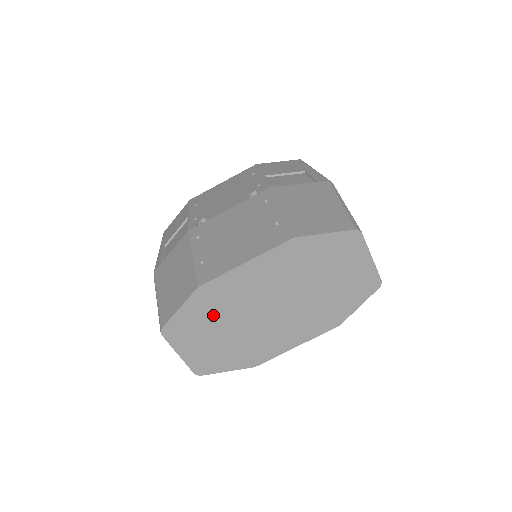
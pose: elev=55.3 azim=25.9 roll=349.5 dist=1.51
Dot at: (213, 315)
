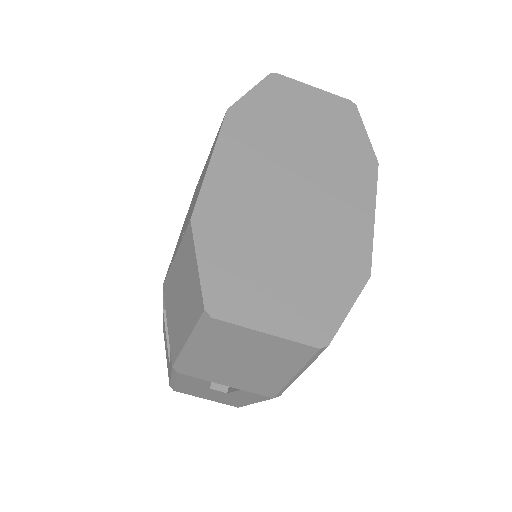
Dot at: (245, 243)
